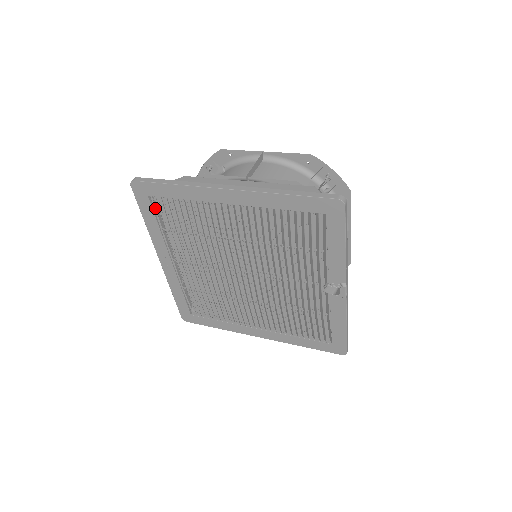
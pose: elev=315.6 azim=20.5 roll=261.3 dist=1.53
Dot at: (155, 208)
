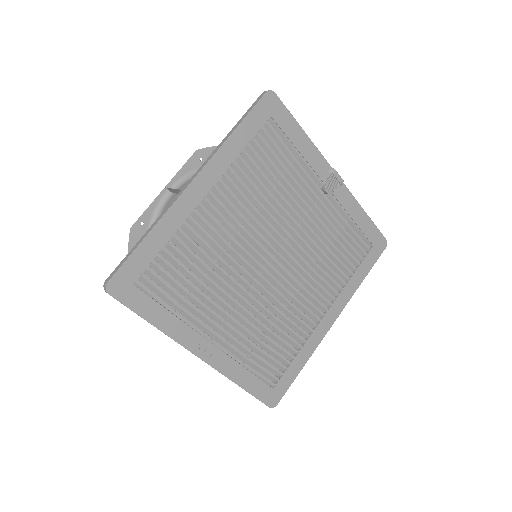
Dot at: (150, 292)
